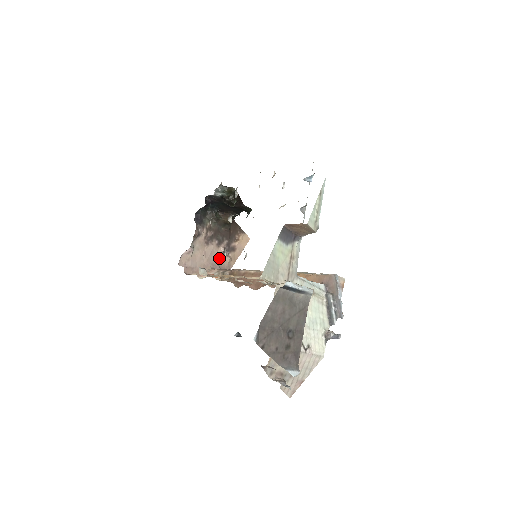
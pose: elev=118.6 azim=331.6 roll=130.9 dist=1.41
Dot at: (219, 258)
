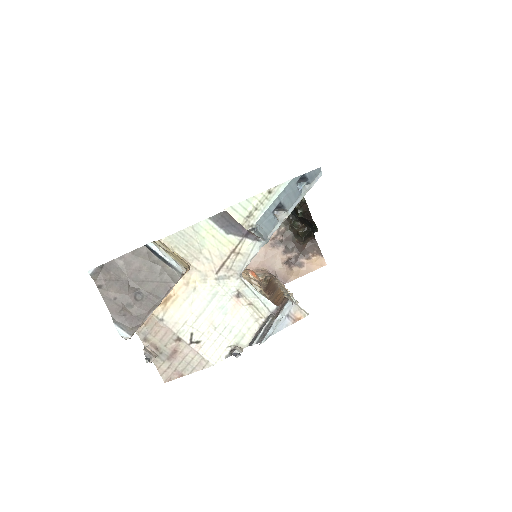
Dot at: (280, 265)
